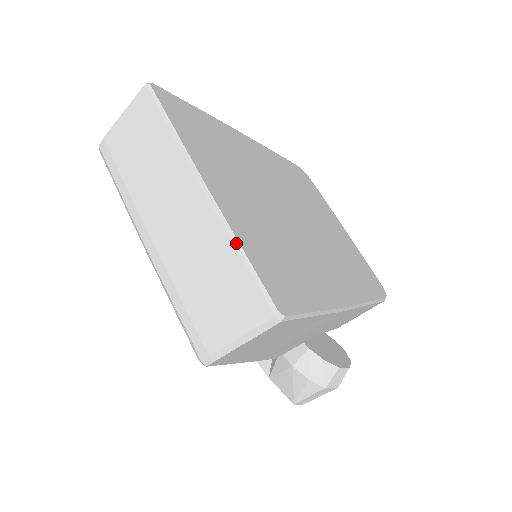
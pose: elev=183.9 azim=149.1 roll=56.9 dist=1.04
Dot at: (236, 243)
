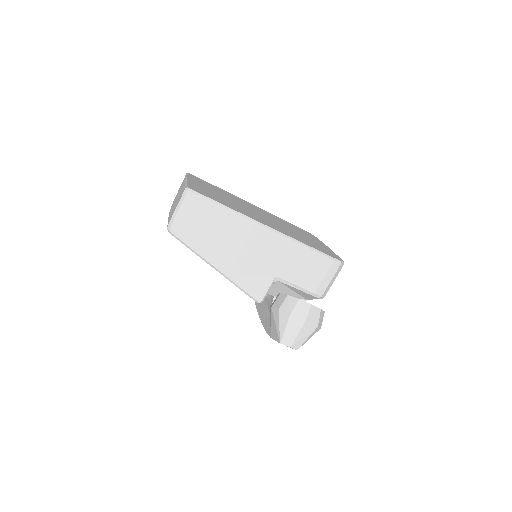
Dot at: occluded
